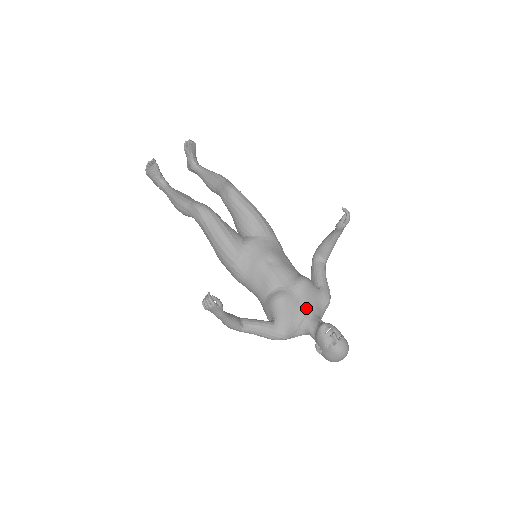
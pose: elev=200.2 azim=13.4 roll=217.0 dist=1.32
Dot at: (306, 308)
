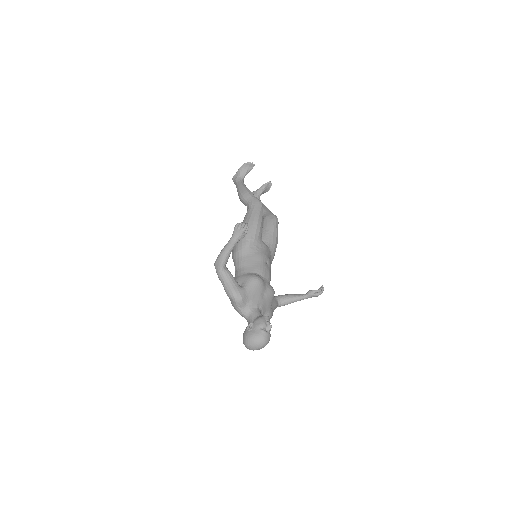
Dot at: (262, 303)
